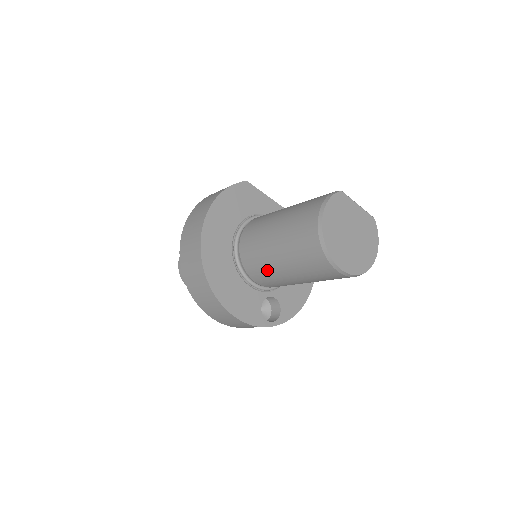
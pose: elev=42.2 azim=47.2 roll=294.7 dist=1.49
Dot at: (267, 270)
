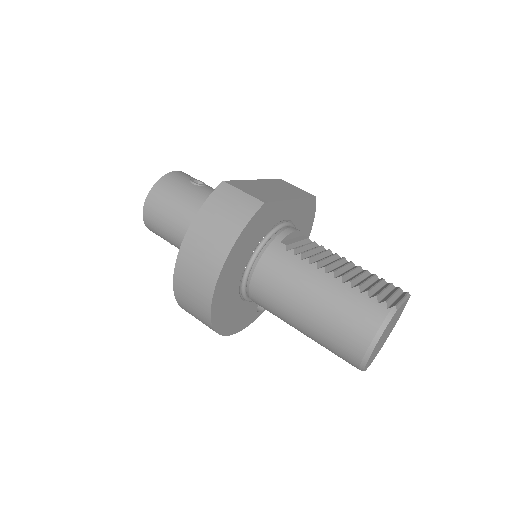
Dot at: (281, 319)
